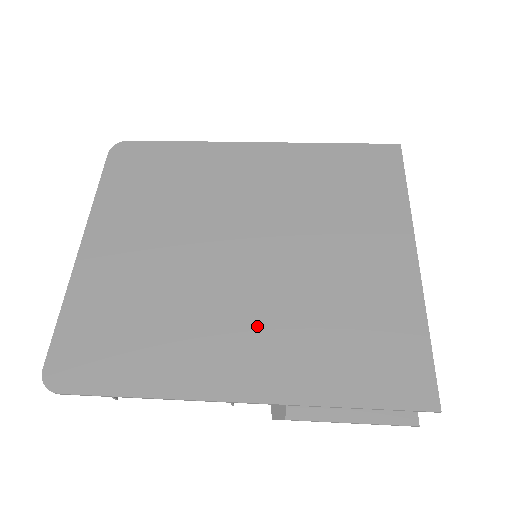
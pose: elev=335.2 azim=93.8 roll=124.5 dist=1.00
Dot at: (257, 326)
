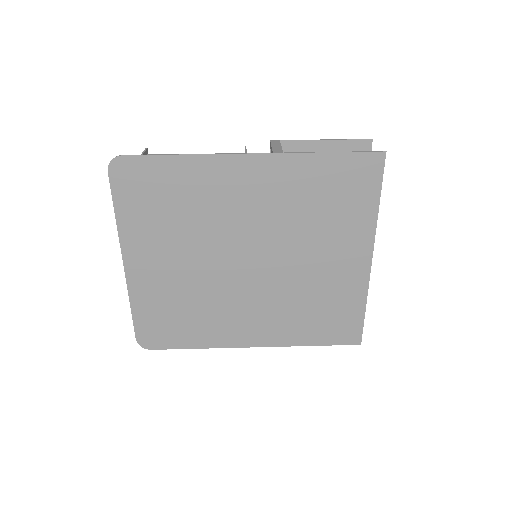
Dot at: (261, 310)
